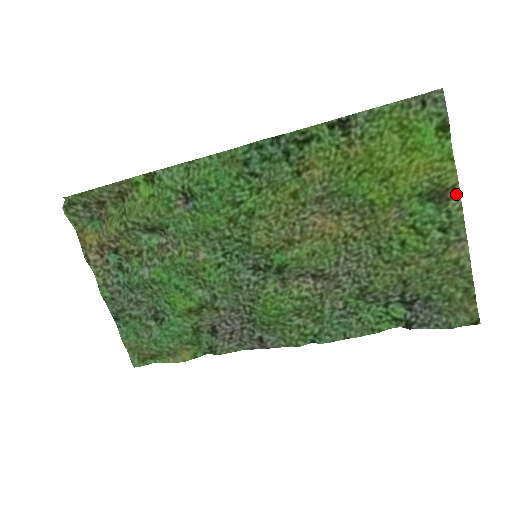
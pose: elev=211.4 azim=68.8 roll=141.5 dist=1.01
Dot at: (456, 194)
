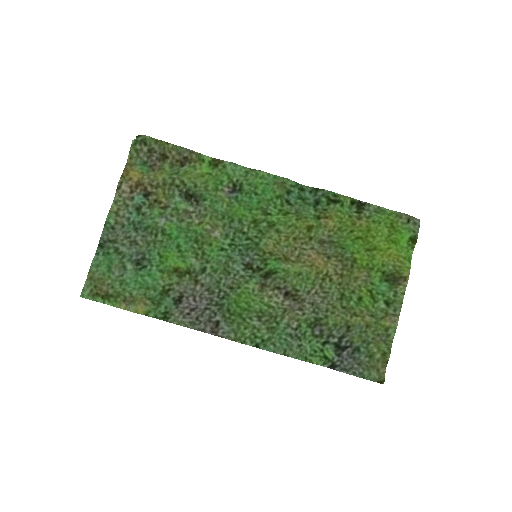
Dot at: (405, 283)
